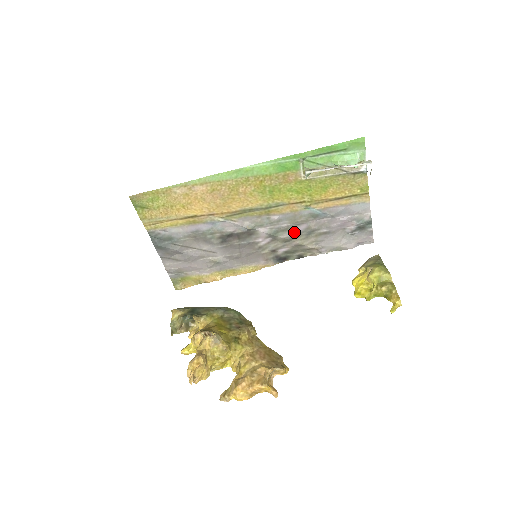
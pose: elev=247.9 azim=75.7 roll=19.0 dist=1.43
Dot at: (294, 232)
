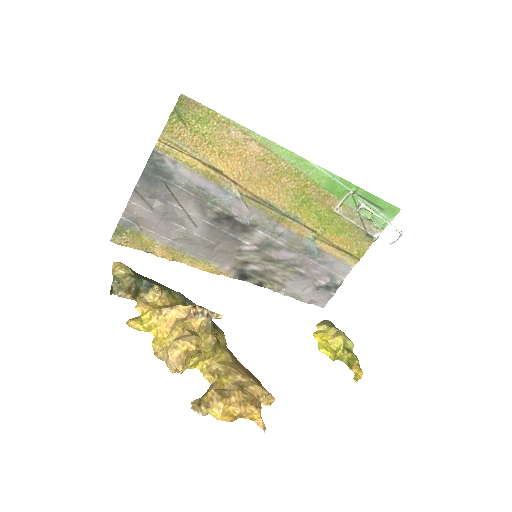
Dot at: (280, 255)
